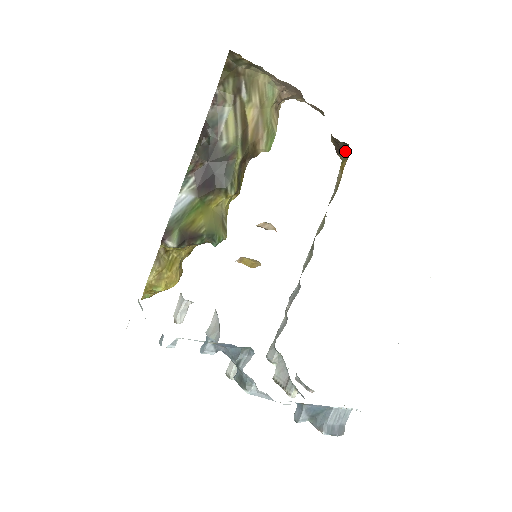
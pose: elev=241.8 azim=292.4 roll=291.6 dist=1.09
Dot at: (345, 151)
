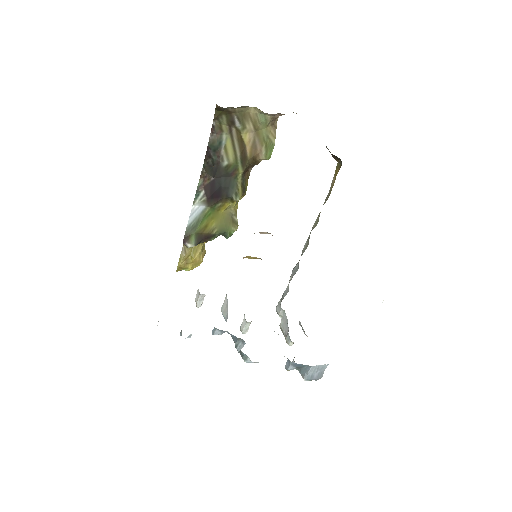
Dot at: (339, 159)
